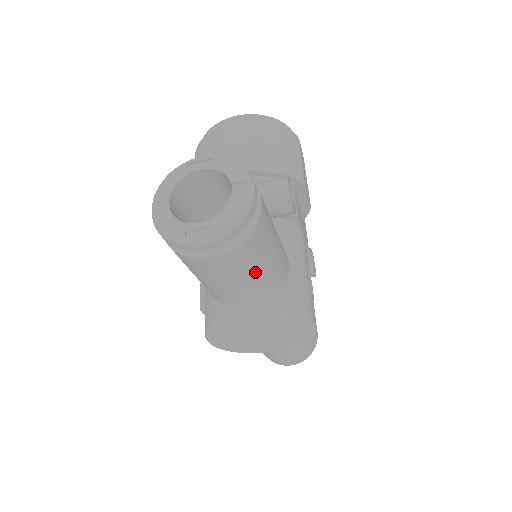
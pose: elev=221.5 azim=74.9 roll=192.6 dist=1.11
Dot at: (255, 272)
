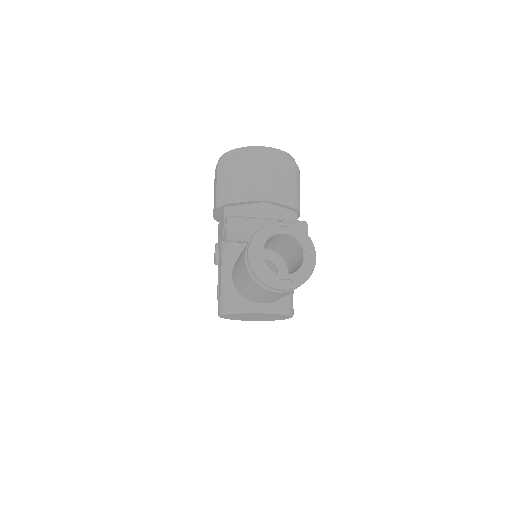
Dot at: occluded
